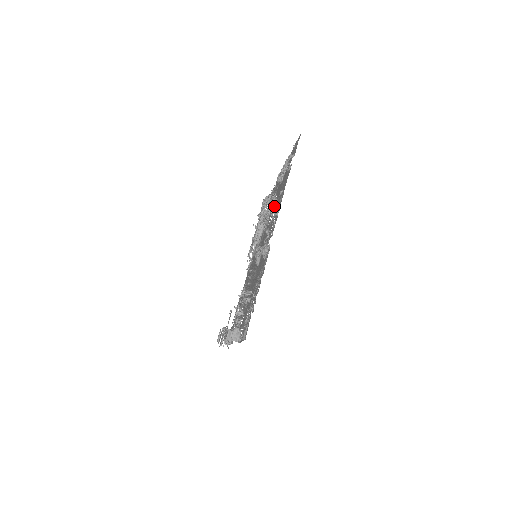
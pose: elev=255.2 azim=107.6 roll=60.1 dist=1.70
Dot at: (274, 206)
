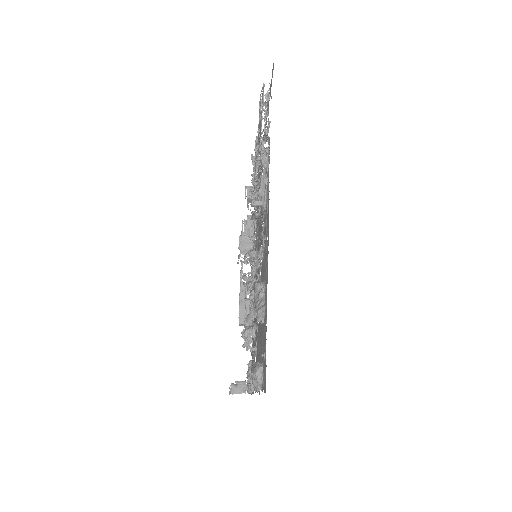
Dot at: occluded
